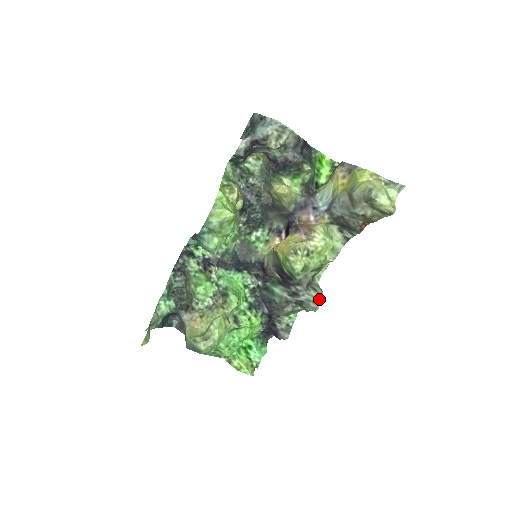
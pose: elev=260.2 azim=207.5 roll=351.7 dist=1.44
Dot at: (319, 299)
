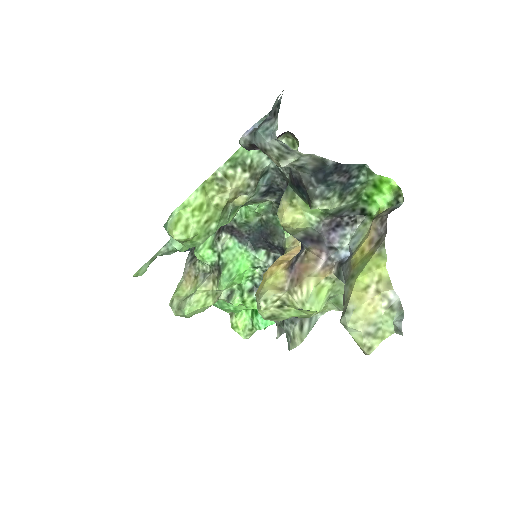
Dot at: (296, 342)
